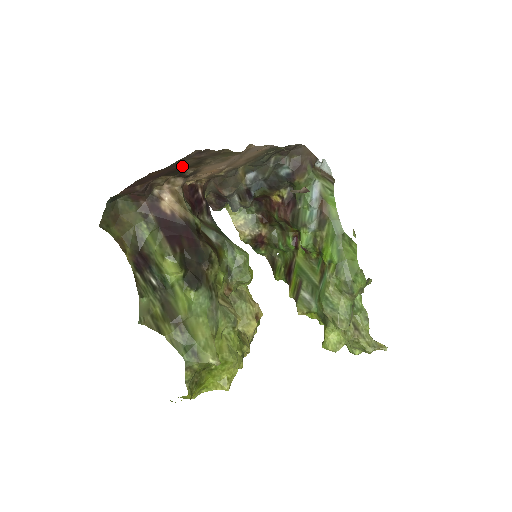
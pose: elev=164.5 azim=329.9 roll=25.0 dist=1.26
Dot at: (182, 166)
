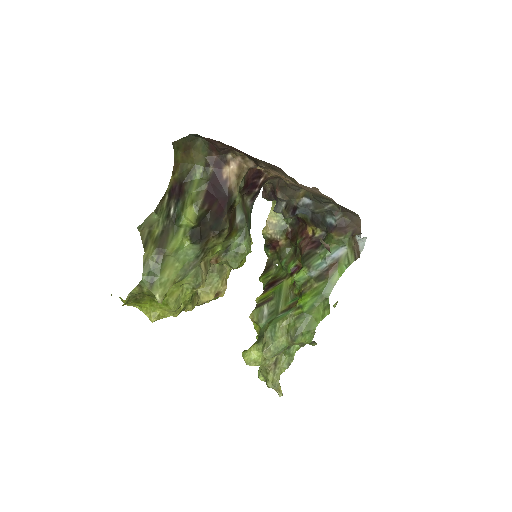
Dot at: occluded
